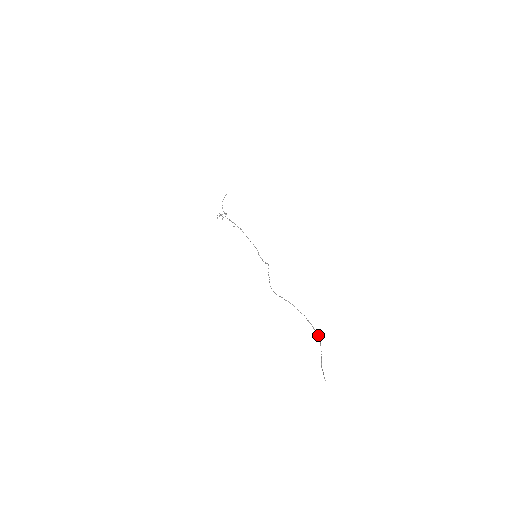
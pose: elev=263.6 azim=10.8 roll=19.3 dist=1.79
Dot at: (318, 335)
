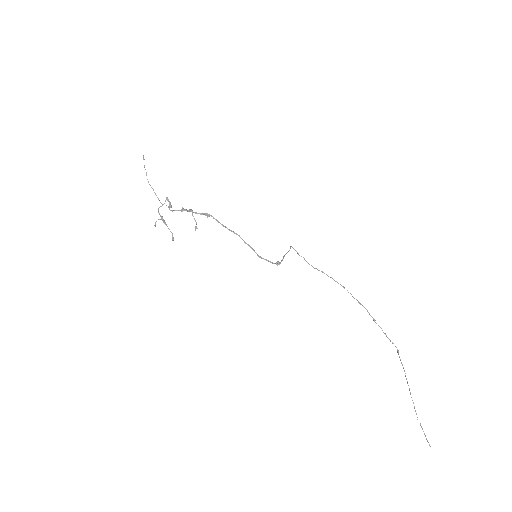
Dot at: (397, 351)
